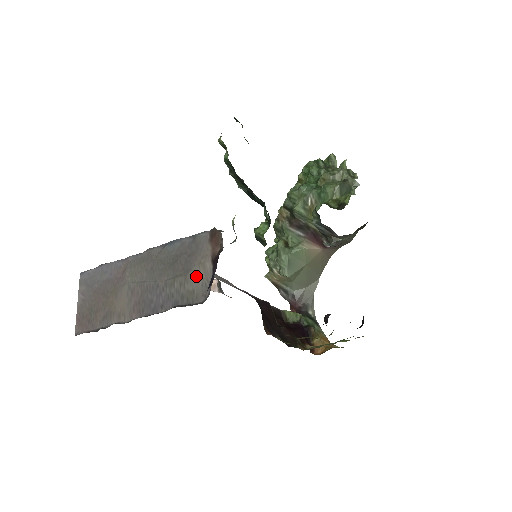
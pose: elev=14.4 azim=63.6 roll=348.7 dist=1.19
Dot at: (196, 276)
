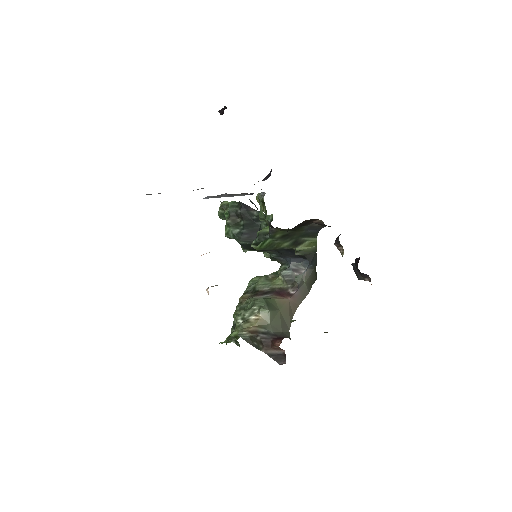
Dot at: occluded
